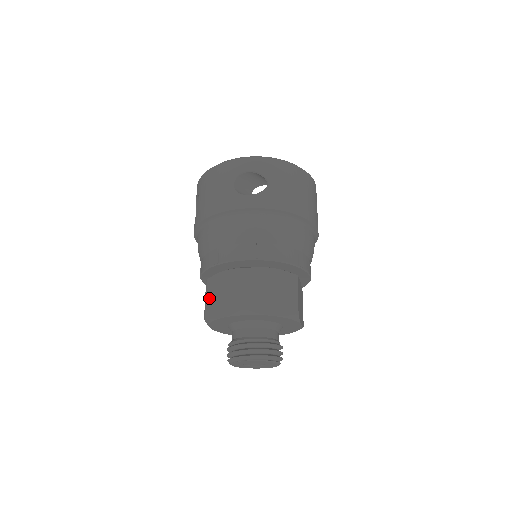
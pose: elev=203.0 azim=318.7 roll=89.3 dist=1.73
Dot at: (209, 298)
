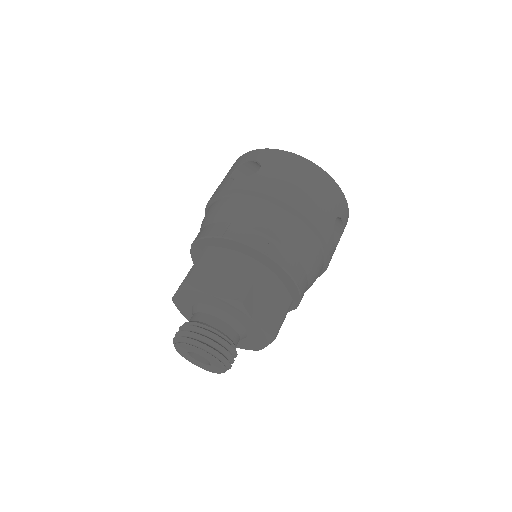
Dot at: occluded
